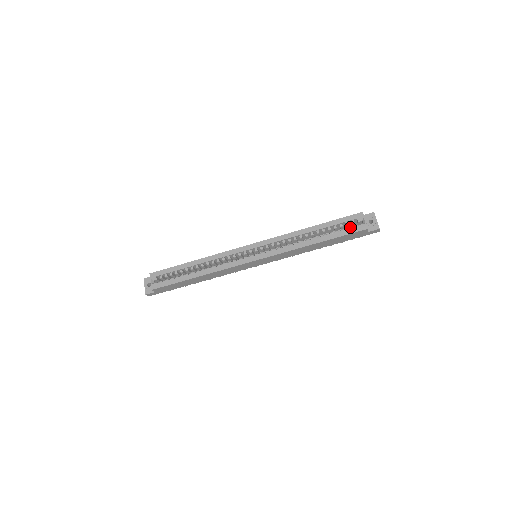
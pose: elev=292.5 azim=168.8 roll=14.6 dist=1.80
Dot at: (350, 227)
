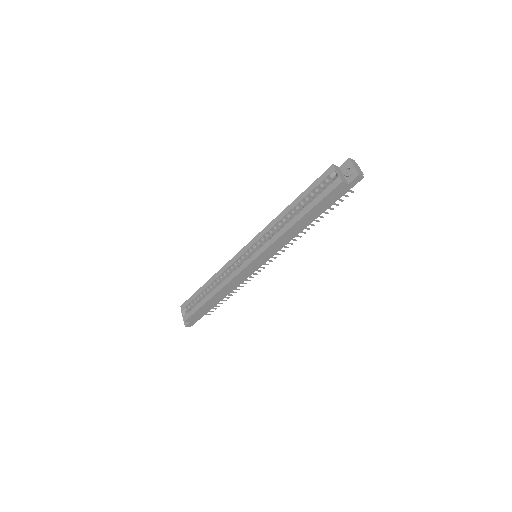
Dot at: occluded
